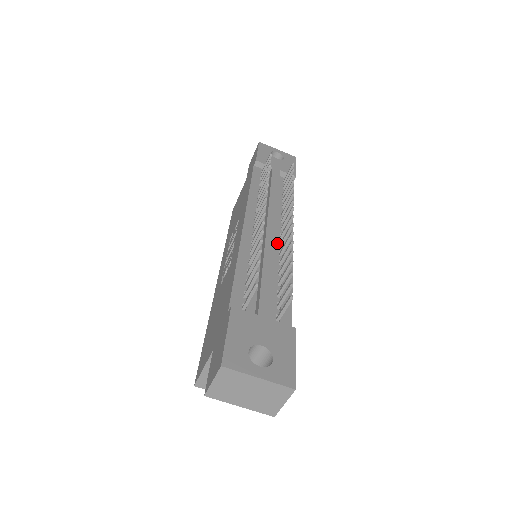
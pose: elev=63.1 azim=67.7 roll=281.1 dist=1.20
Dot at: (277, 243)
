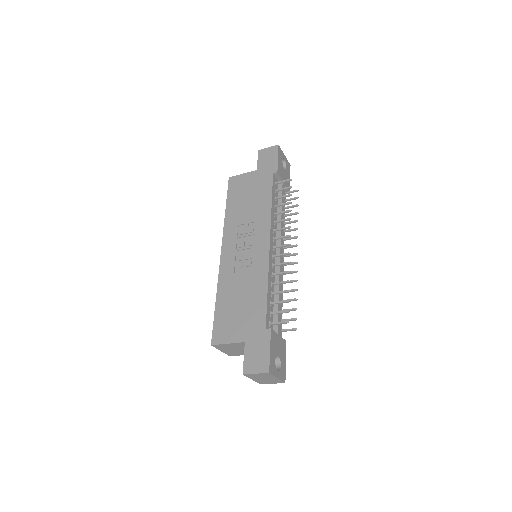
Dot at: occluded
